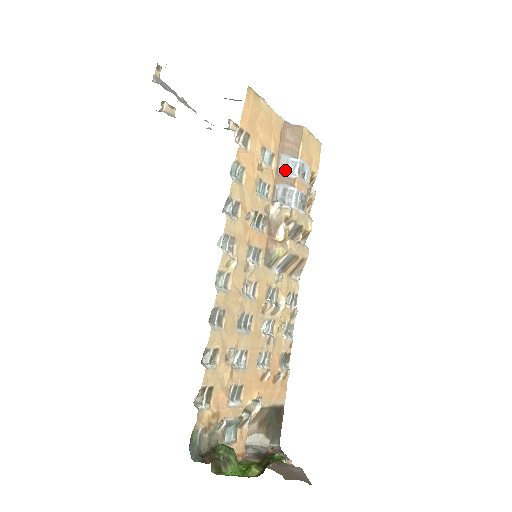
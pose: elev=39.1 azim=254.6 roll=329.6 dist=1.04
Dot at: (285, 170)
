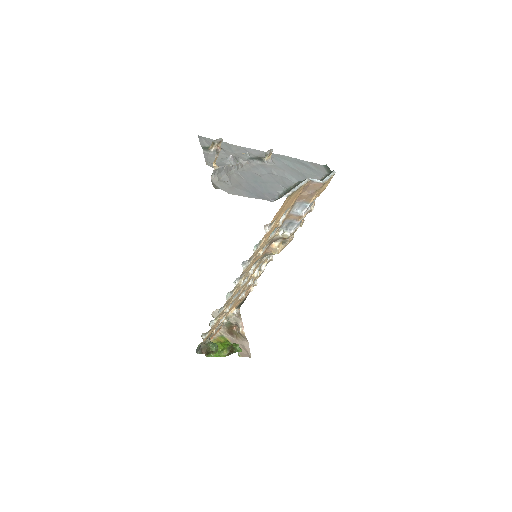
Dot at: (296, 210)
